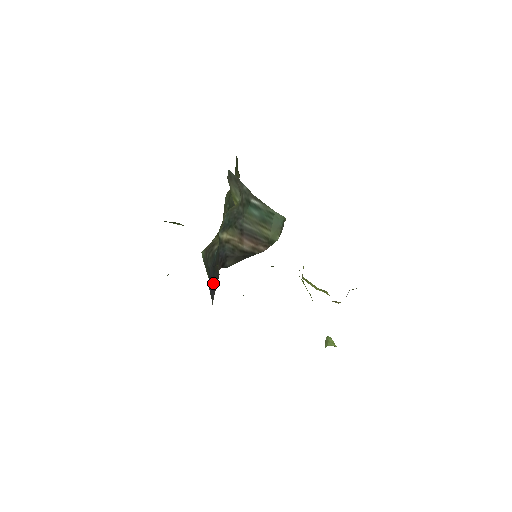
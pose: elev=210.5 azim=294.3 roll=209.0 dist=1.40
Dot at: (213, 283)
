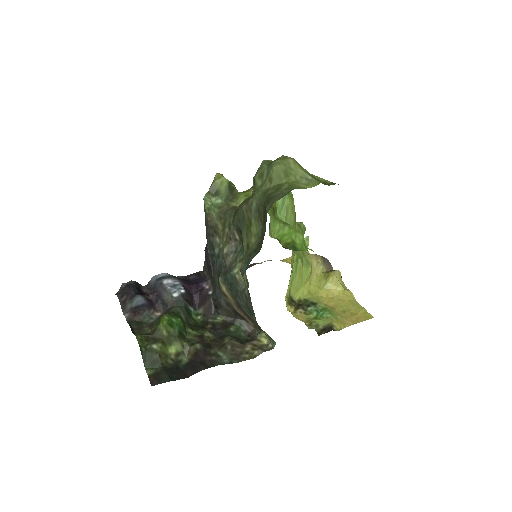
Dot at: (208, 266)
